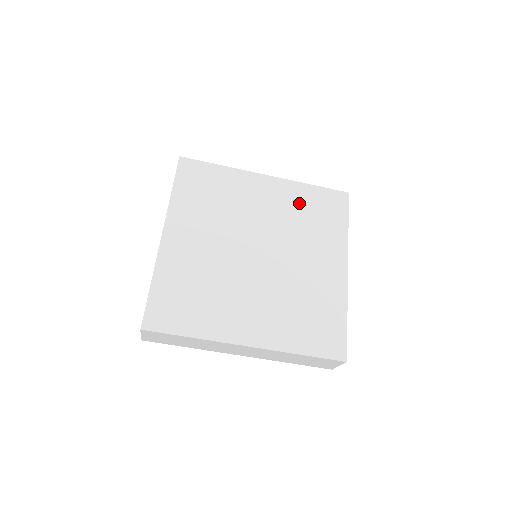
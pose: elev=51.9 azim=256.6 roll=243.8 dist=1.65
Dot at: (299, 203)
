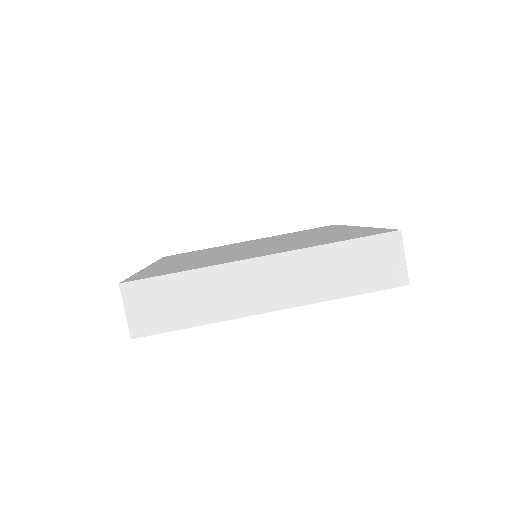
Dot at: occluded
